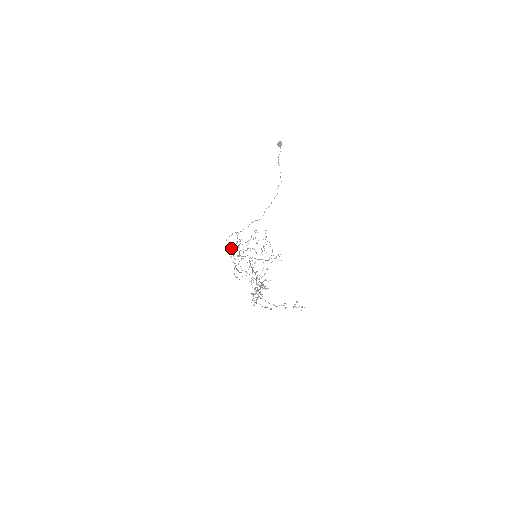
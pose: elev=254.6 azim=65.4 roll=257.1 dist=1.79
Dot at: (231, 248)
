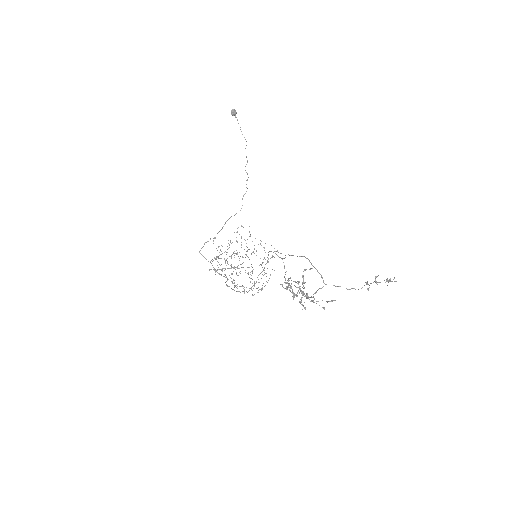
Dot at: (210, 262)
